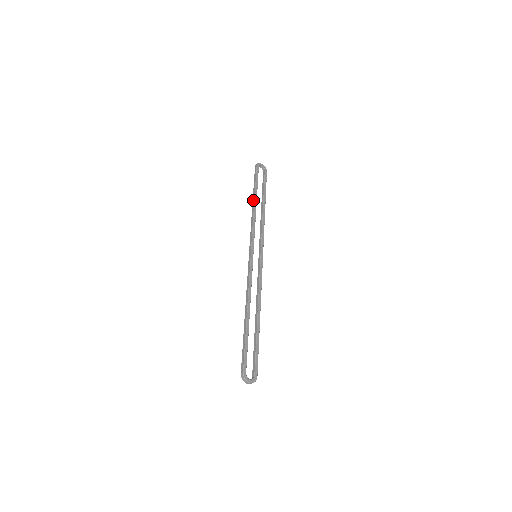
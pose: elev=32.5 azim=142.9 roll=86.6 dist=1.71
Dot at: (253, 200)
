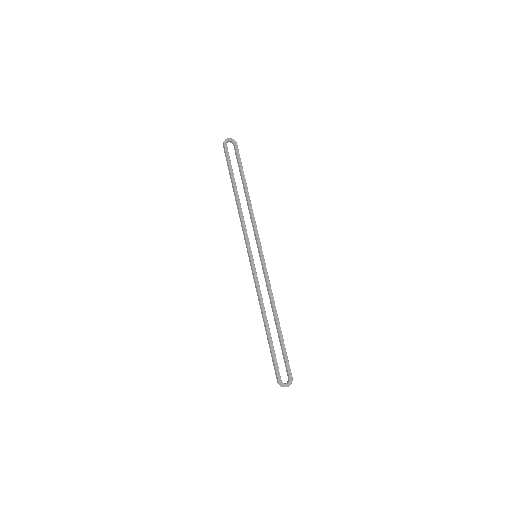
Dot at: (234, 192)
